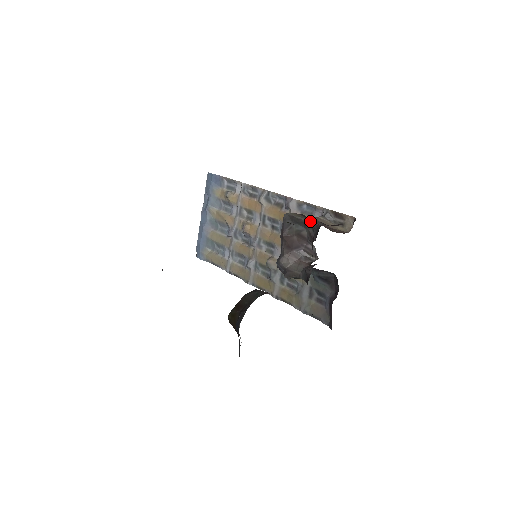
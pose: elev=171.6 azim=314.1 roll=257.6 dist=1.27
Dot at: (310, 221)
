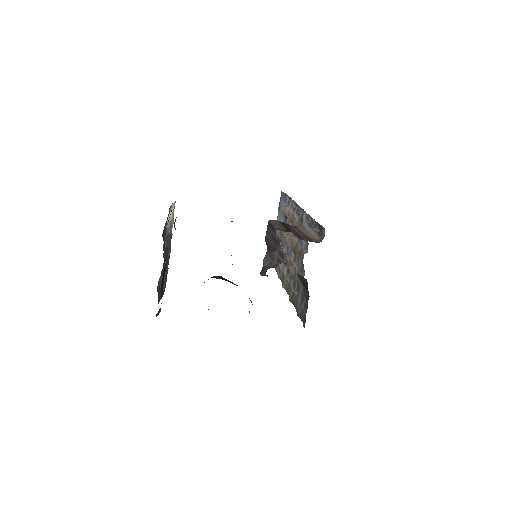
Dot at: (277, 227)
